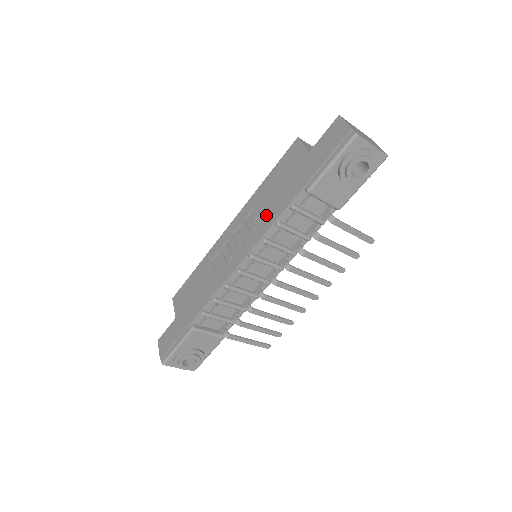
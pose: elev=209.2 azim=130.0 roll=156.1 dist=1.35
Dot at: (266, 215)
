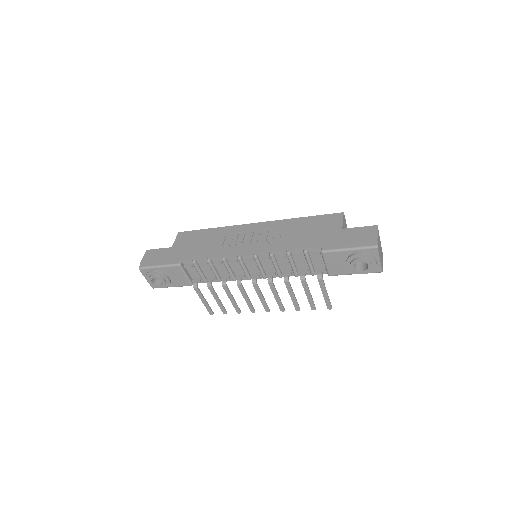
Dot at: (285, 240)
